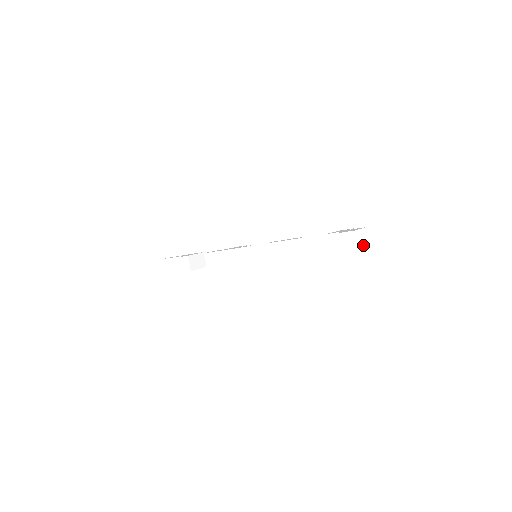
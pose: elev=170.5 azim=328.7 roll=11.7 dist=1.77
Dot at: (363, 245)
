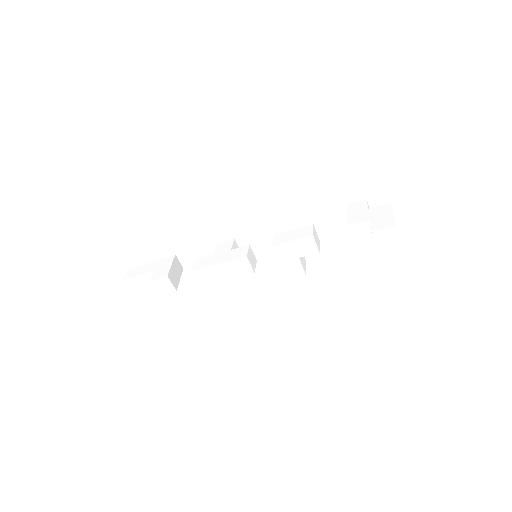
Dot at: occluded
